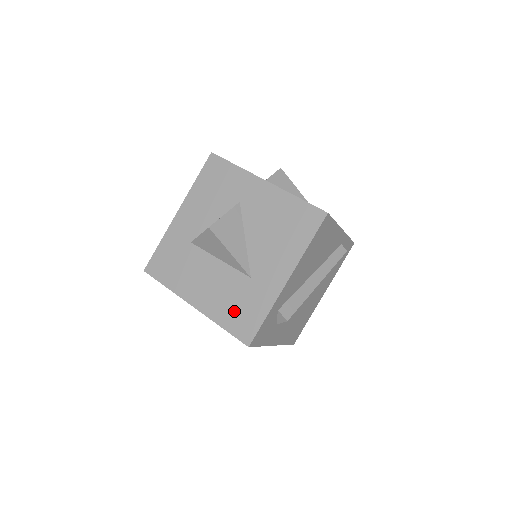
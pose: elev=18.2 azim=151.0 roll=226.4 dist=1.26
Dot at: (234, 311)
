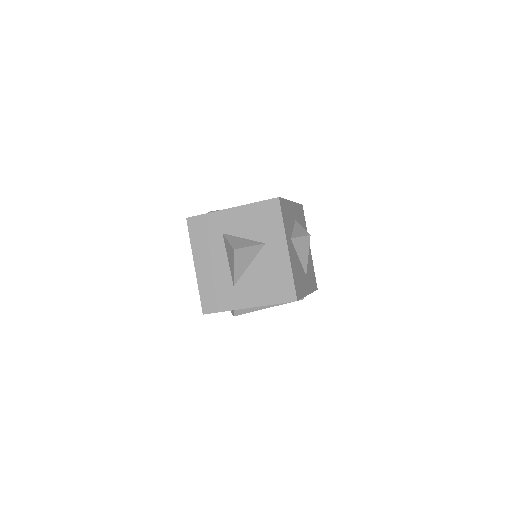
Dot at: (212, 292)
